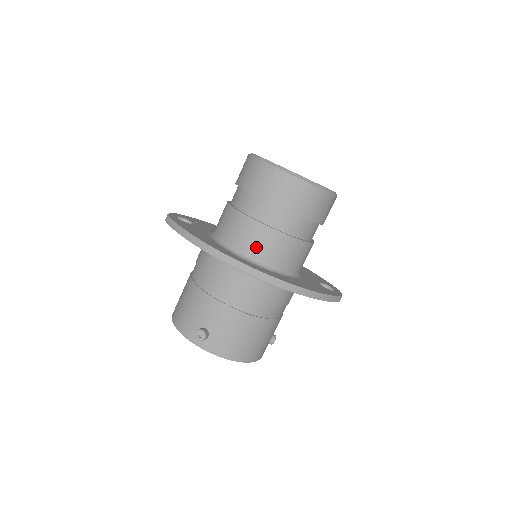
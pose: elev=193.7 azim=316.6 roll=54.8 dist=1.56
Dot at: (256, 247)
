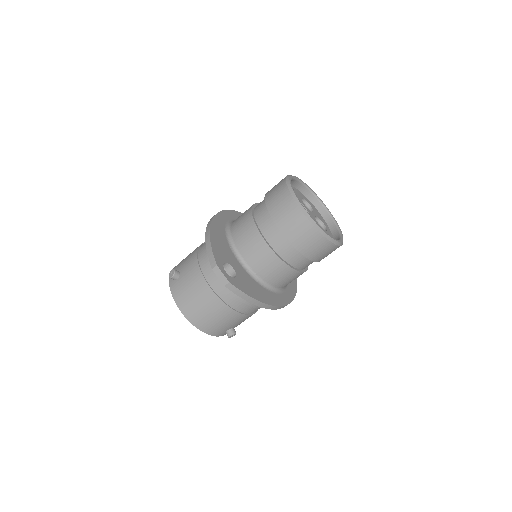
Dot at: occluded
